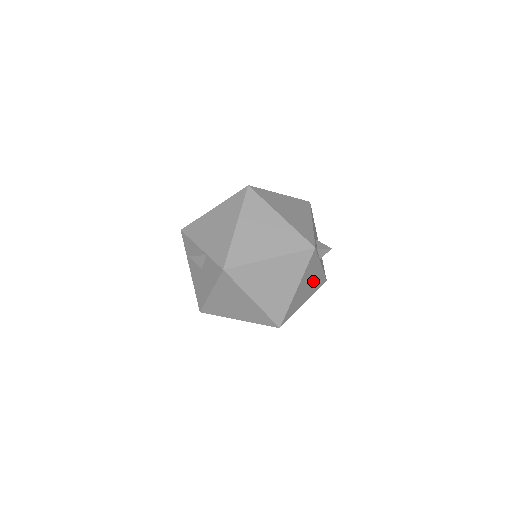
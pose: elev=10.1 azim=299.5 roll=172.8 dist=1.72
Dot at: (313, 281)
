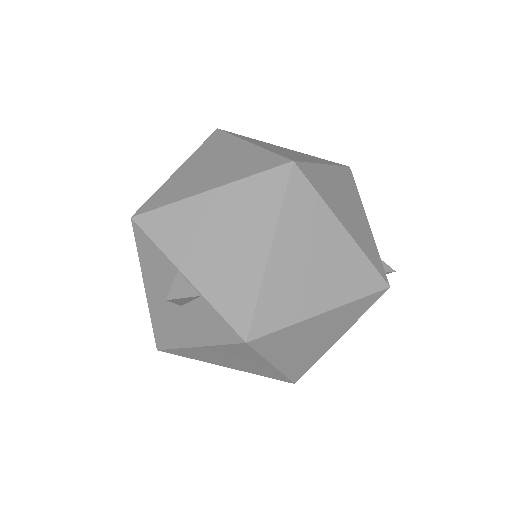
Dot at: occluded
